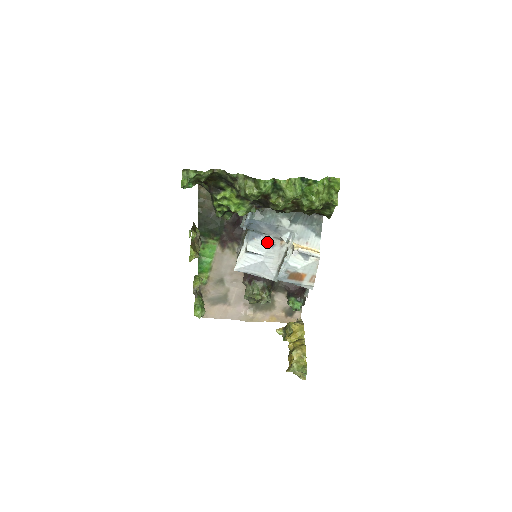
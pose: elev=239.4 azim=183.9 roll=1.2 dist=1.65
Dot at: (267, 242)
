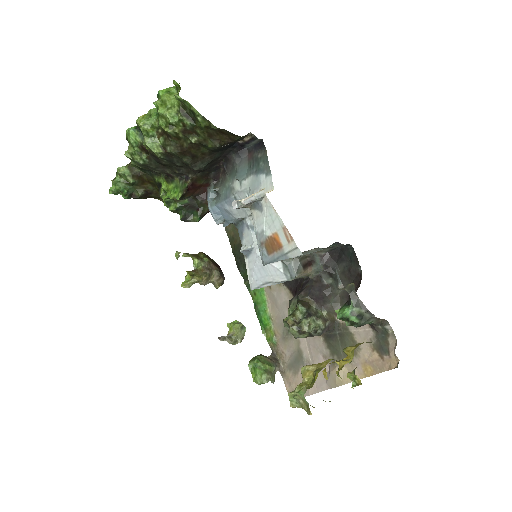
Dot at: (249, 227)
